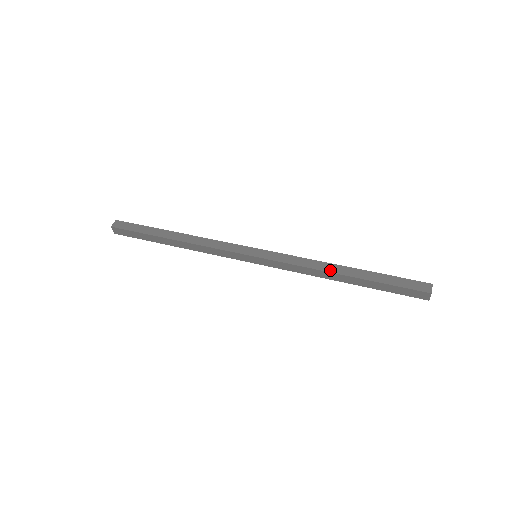
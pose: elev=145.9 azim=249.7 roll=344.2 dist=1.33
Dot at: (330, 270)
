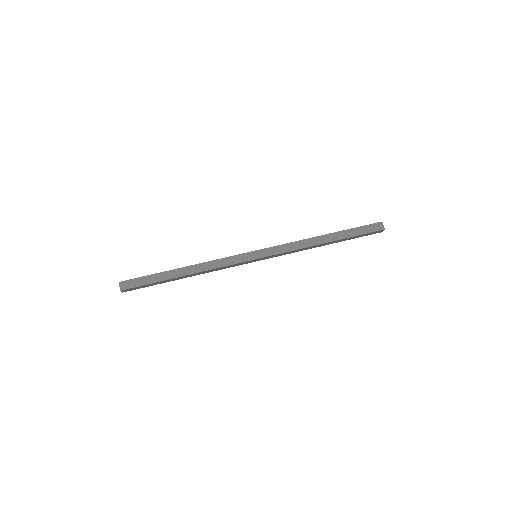
Dot at: (316, 243)
